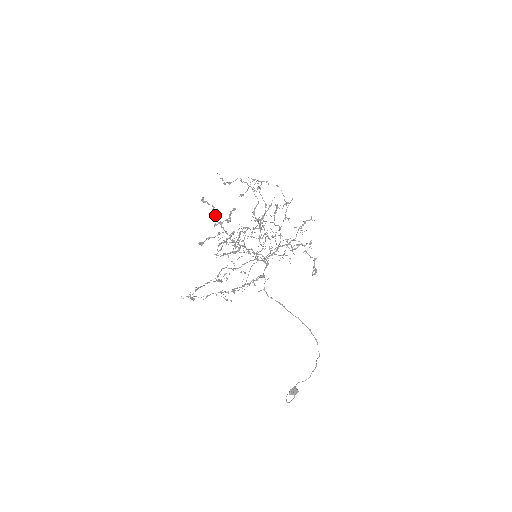
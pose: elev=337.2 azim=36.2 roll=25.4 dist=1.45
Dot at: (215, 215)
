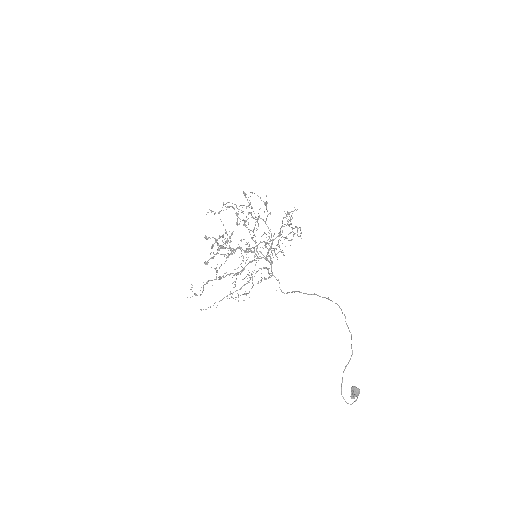
Dot at: (219, 245)
